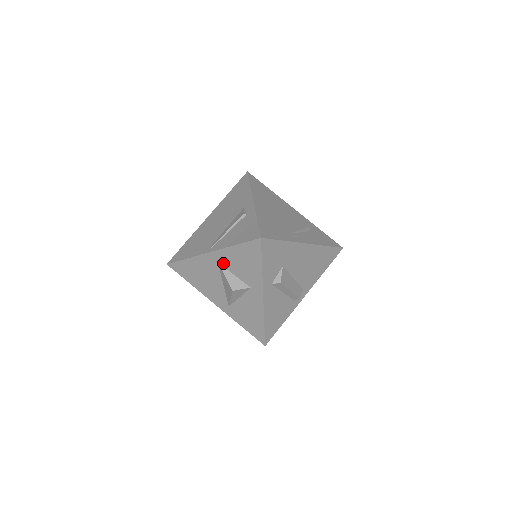
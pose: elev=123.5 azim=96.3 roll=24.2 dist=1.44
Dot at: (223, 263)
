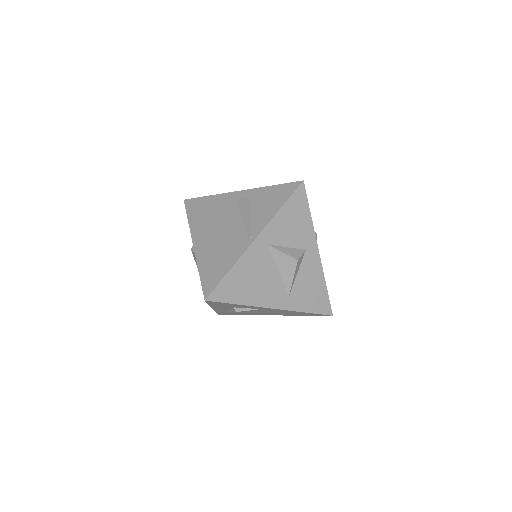
Dot at: (273, 241)
